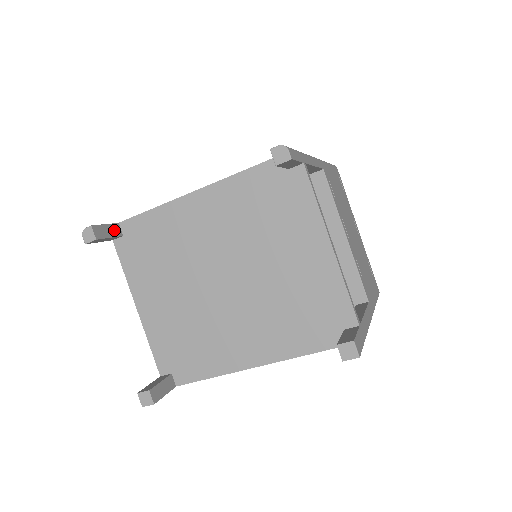
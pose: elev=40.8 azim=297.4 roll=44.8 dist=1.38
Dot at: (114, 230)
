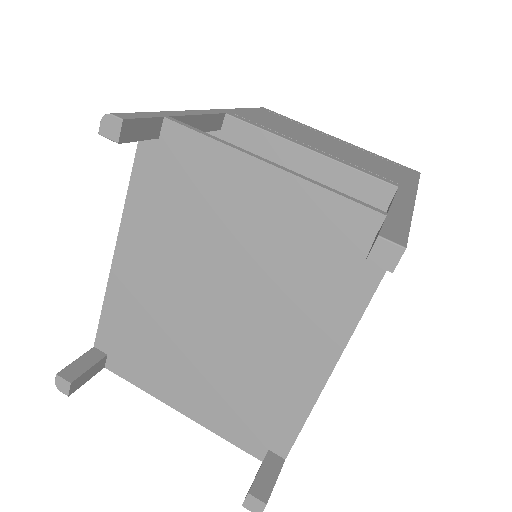
Dot at: (91, 358)
